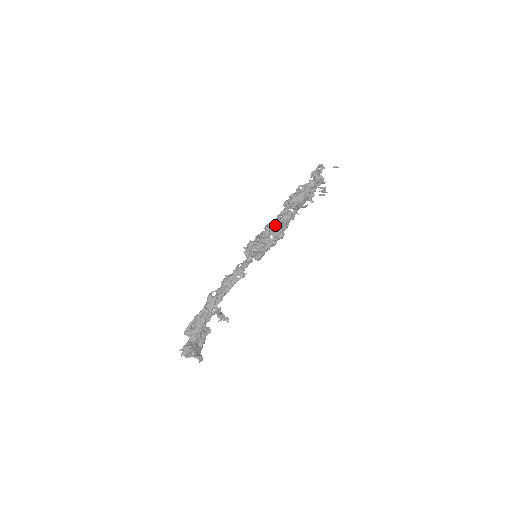
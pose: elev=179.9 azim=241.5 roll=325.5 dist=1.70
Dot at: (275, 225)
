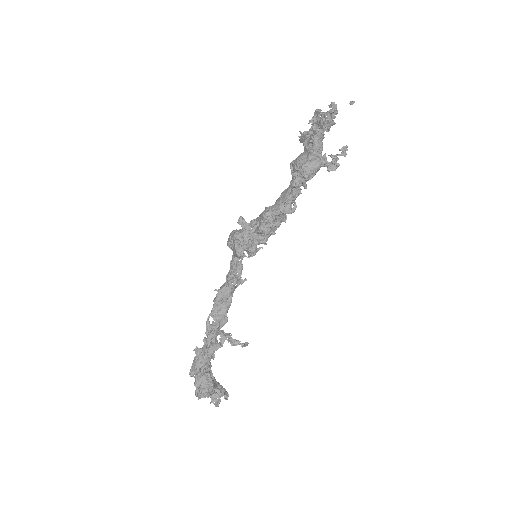
Dot at: (280, 213)
